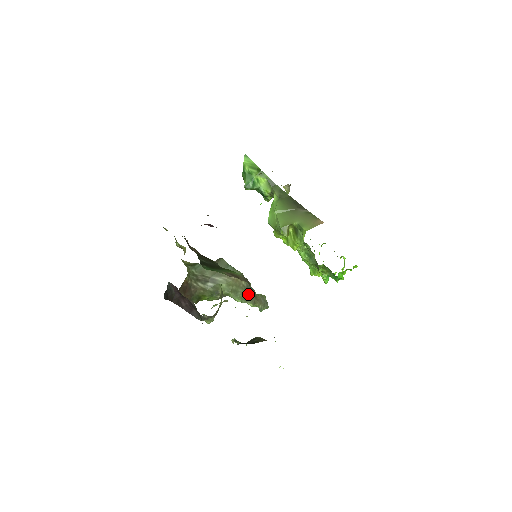
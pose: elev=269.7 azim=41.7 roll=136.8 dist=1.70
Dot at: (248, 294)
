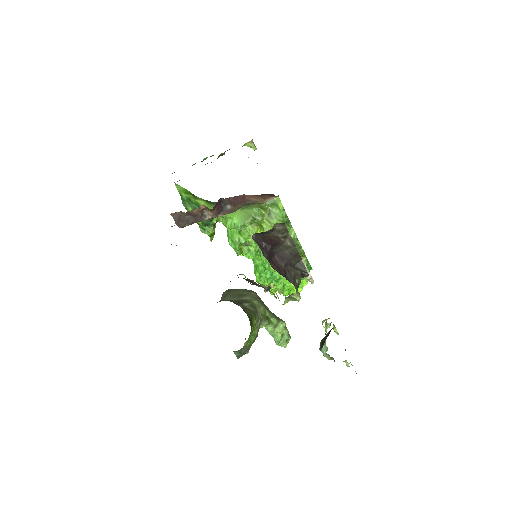
Dot at: occluded
